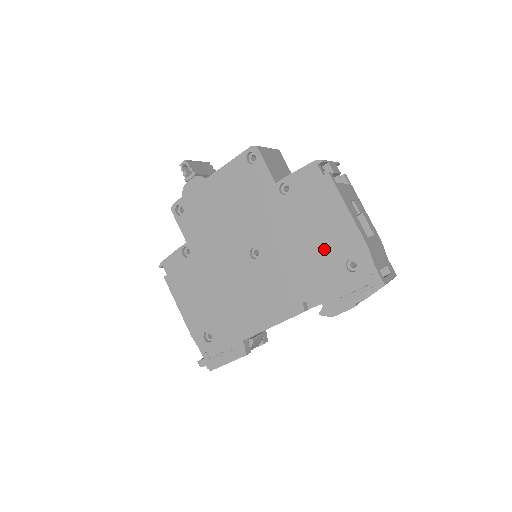
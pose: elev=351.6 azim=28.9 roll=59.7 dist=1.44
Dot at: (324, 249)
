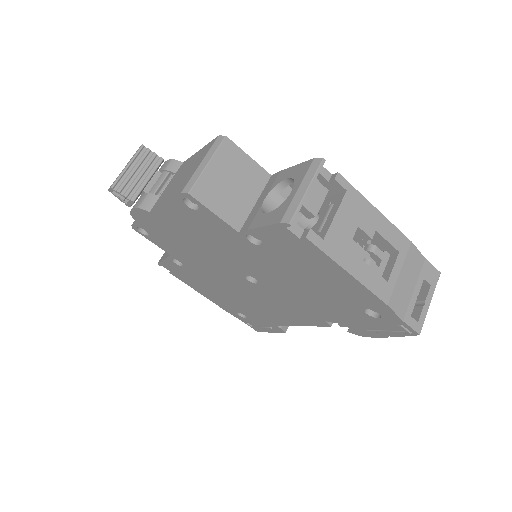
Dot at: (332, 295)
